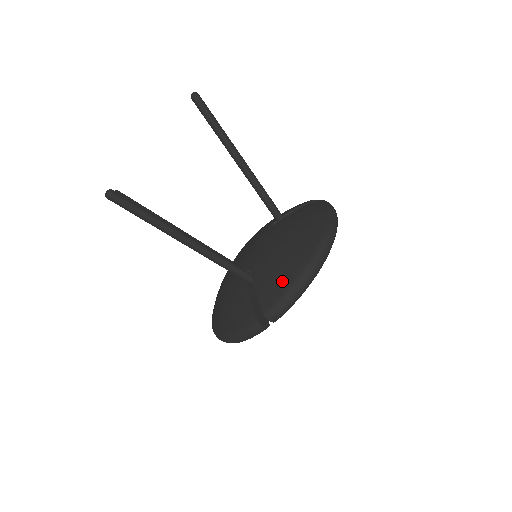
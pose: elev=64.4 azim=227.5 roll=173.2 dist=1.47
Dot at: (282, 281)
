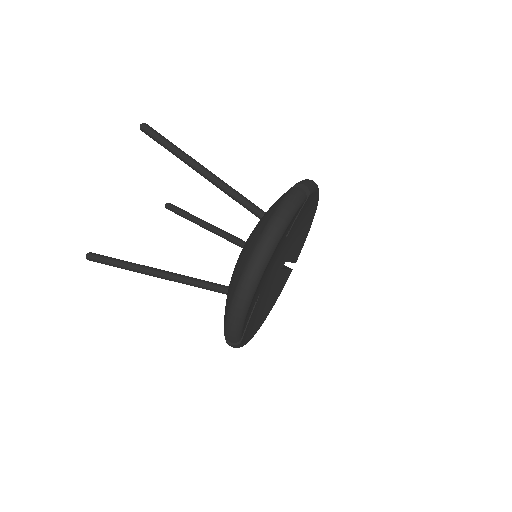
Dot at: occluded
